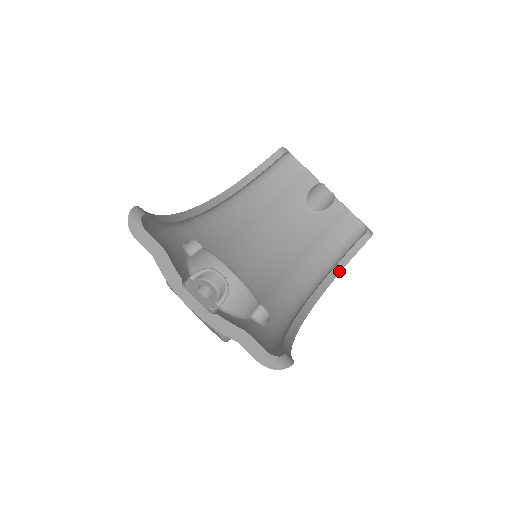
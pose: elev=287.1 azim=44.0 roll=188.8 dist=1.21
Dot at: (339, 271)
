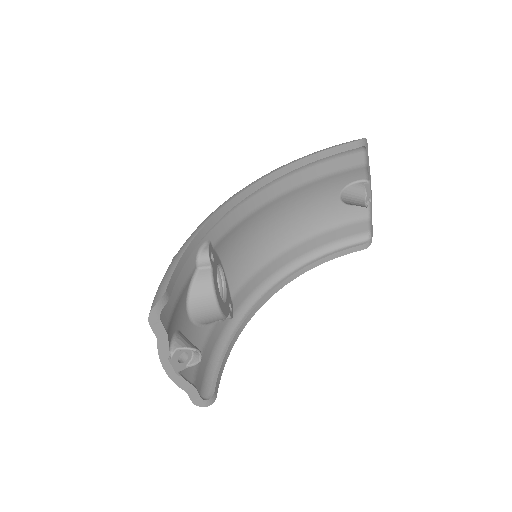
Dot at: (318, 265)
